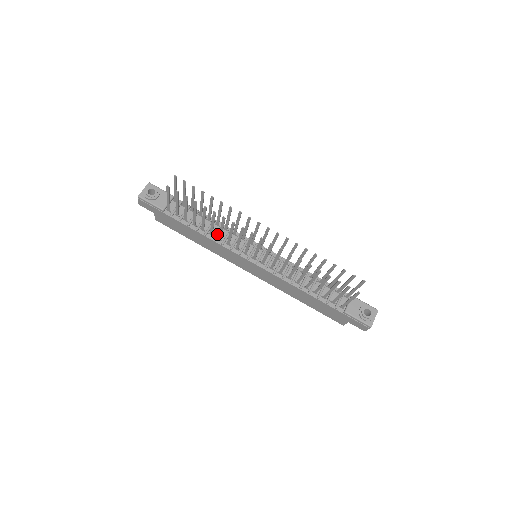
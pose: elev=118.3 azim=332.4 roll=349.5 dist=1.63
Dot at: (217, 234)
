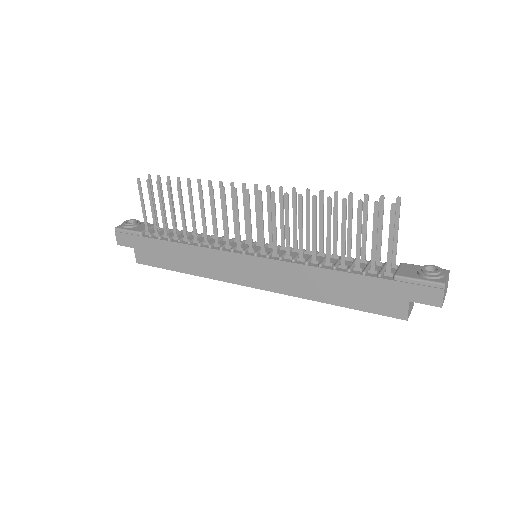
Dot at: (204, 240)
